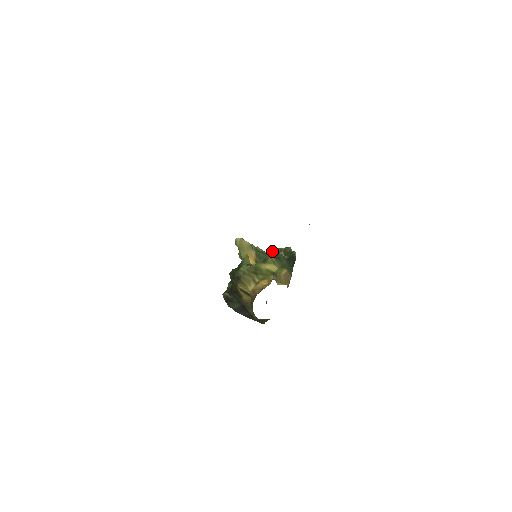
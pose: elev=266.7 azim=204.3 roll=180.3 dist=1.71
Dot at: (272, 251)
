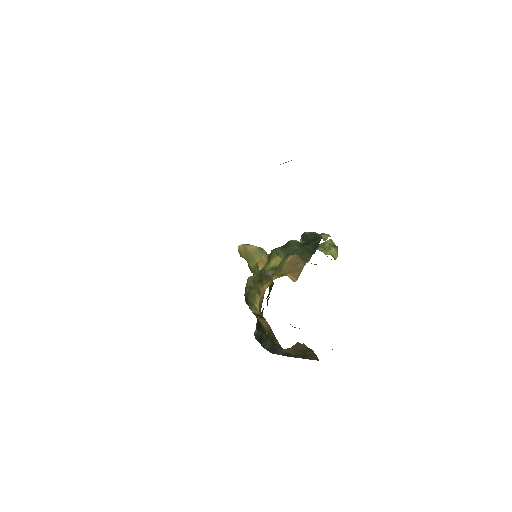
Dot at: occluded
